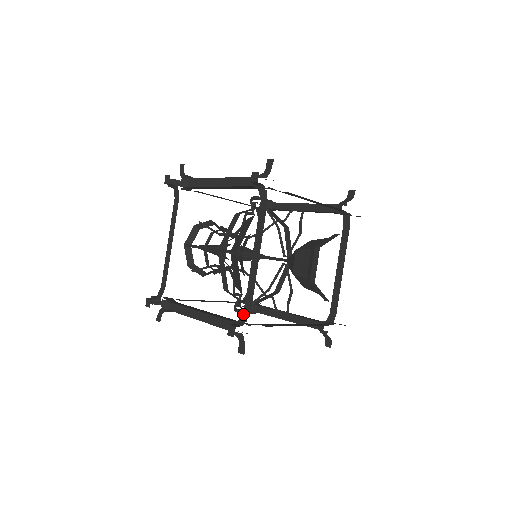
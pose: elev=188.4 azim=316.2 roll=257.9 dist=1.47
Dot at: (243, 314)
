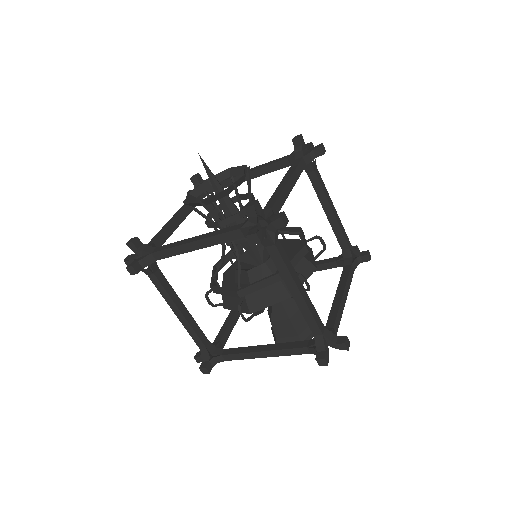
Dot at: (219, 357)
